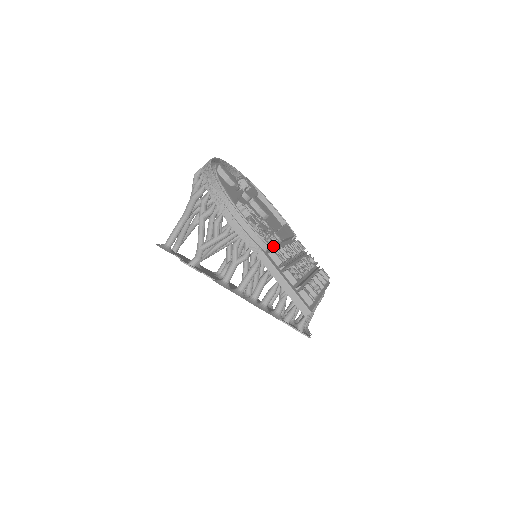
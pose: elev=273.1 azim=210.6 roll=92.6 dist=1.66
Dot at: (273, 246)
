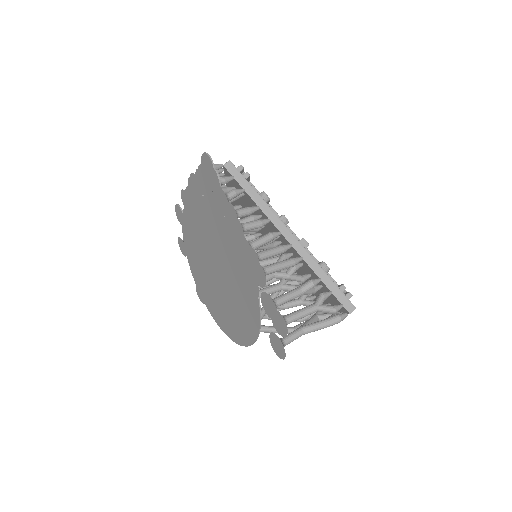
Dot at: occluded
